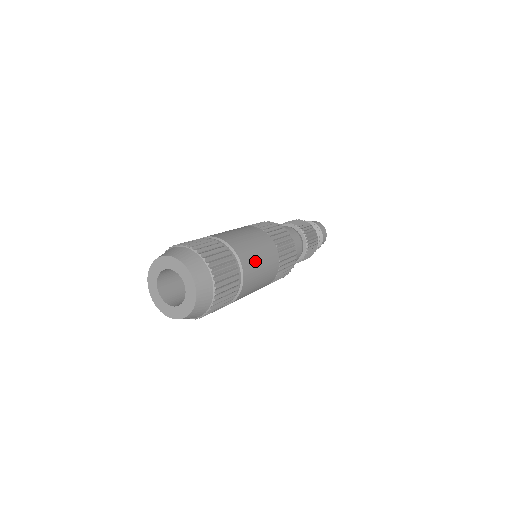
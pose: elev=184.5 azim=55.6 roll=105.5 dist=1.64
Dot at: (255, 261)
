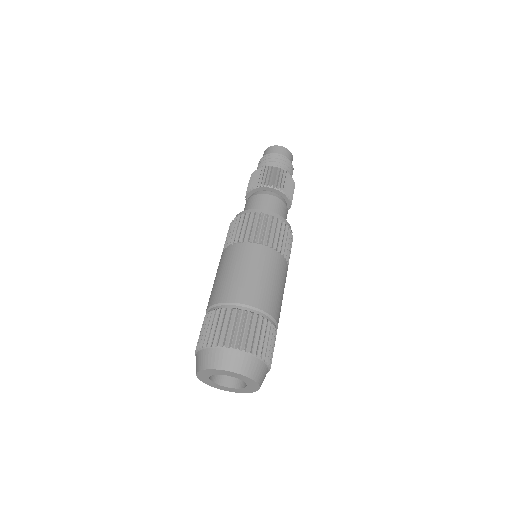
Dot at: (279, 299)
